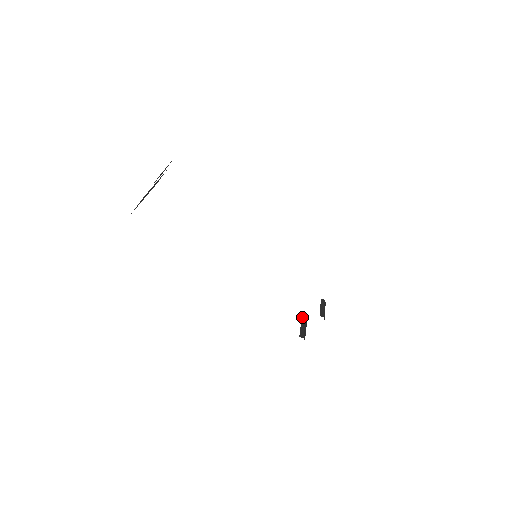
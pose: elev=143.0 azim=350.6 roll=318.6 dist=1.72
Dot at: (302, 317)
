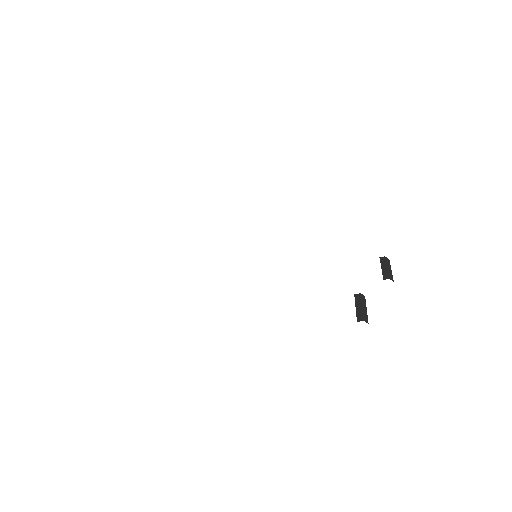
Dot at: (355, 295)
